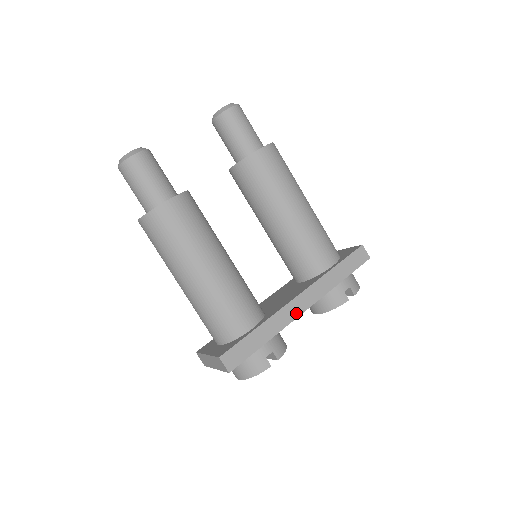
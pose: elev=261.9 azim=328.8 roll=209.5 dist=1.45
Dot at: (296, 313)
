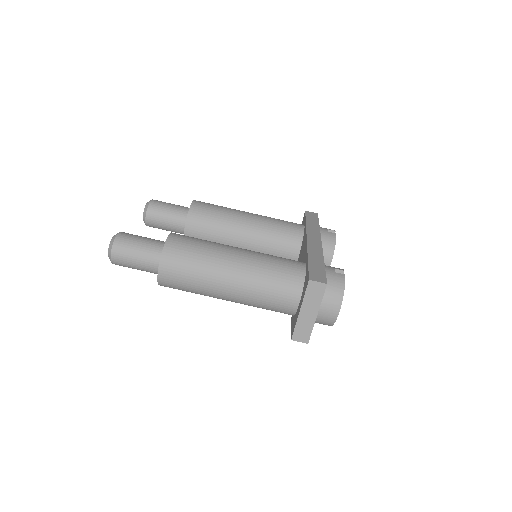
Dot at: (318, 246)
